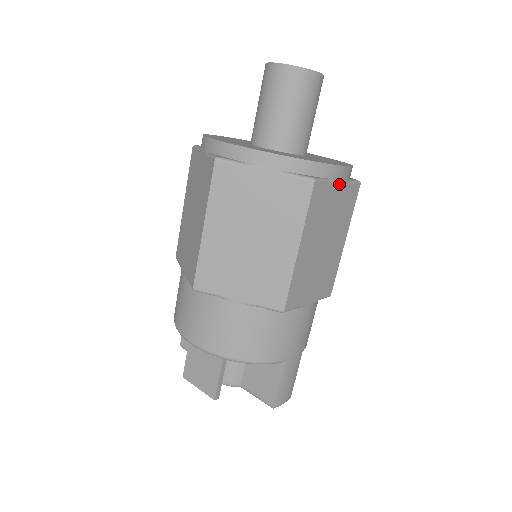
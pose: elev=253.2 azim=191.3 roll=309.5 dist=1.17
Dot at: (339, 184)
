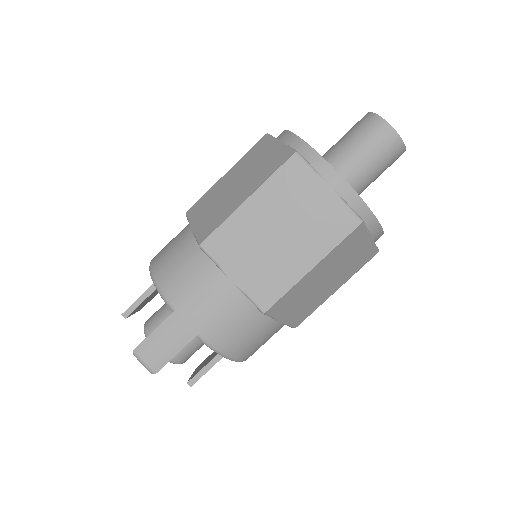
Dot at: (328, 189)
